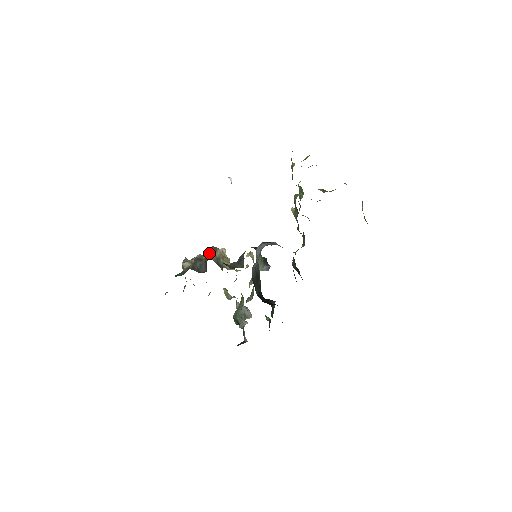
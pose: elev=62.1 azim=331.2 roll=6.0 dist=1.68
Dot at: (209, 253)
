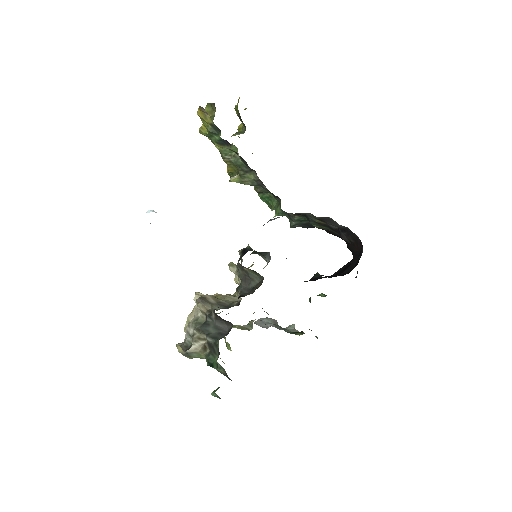
Dot at: (201, 310)
